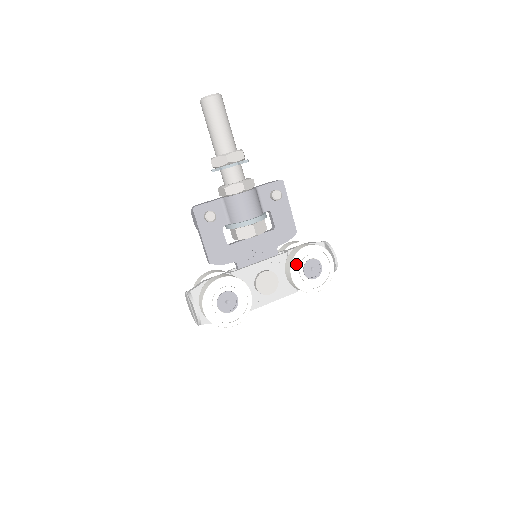
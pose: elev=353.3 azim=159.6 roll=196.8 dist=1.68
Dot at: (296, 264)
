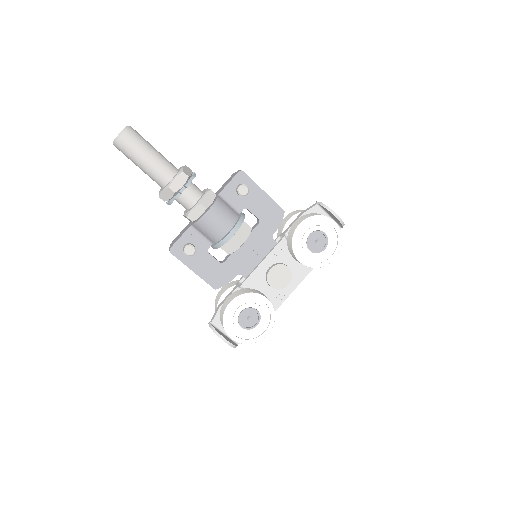
Dot at: (298, 247)
